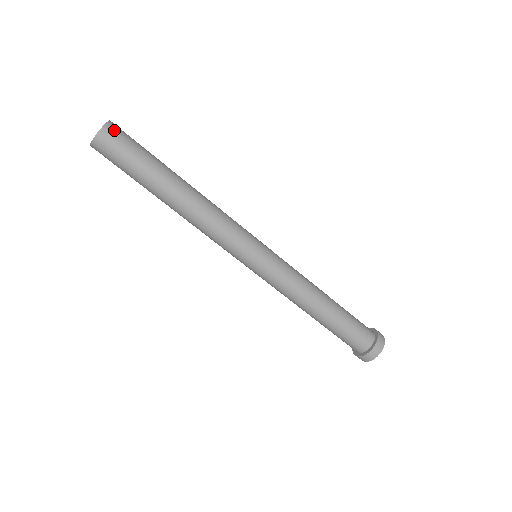
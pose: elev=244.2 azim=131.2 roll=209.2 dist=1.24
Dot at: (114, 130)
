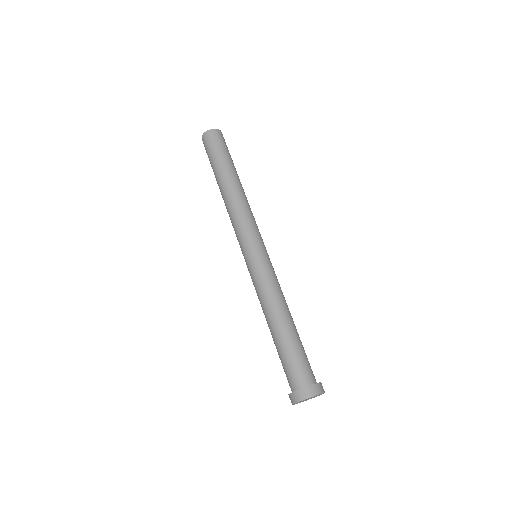
Dot at: (222, 135)
